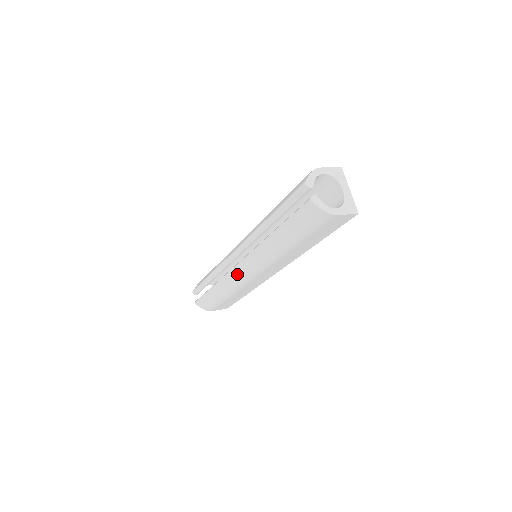
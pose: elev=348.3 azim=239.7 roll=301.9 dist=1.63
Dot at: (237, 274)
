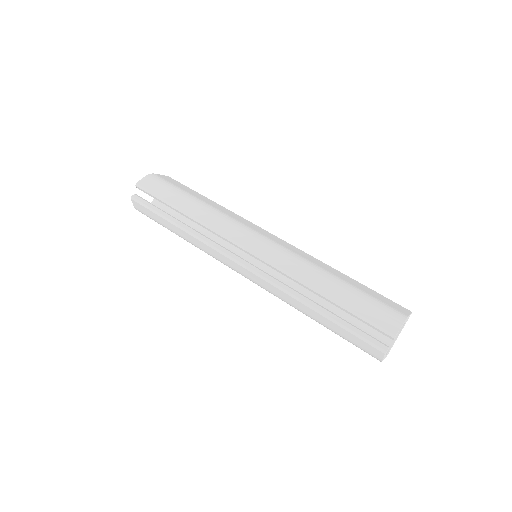
Dot at: (227, 261)
